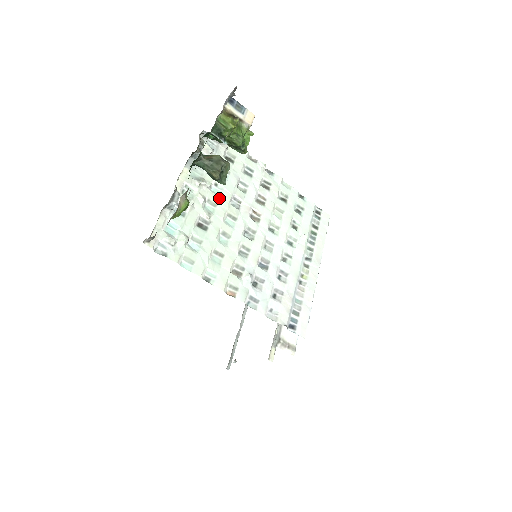
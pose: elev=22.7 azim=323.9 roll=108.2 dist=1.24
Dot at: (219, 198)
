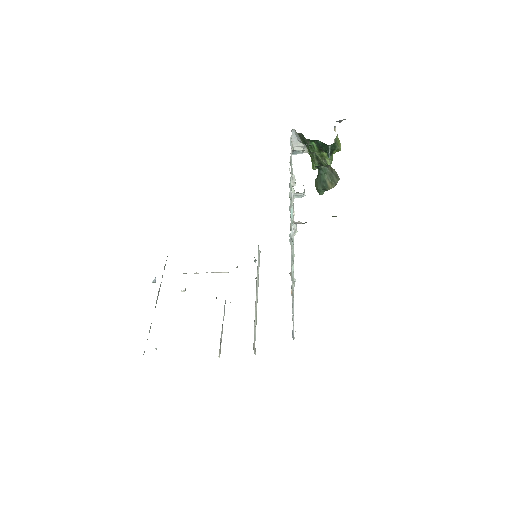
Dot at: occluded
